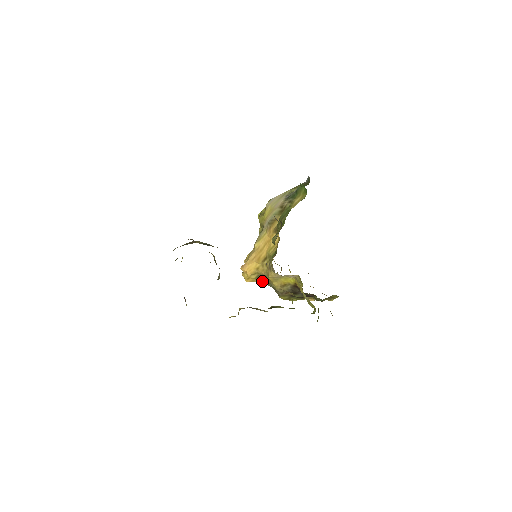
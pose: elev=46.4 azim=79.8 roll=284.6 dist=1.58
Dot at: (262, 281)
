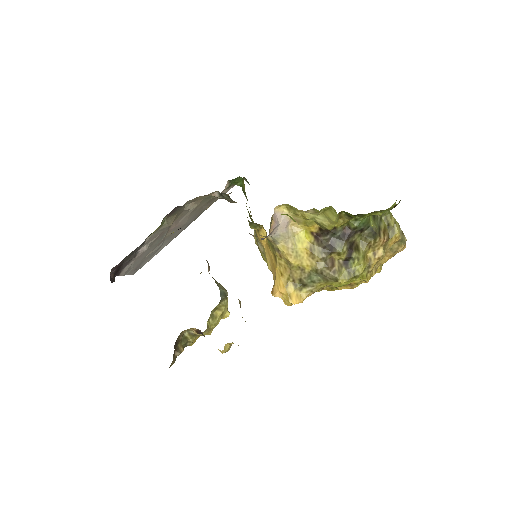
Dot at: (307, 287)
